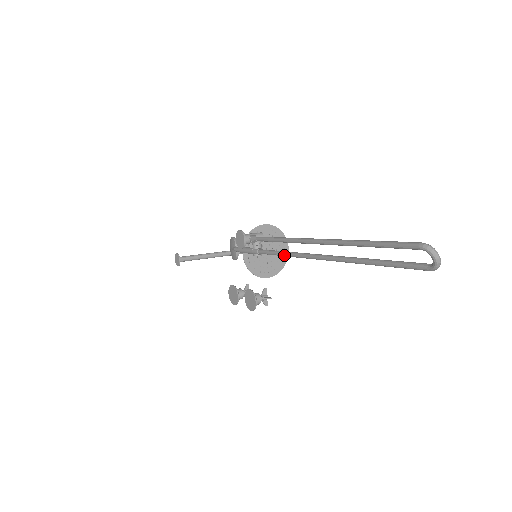
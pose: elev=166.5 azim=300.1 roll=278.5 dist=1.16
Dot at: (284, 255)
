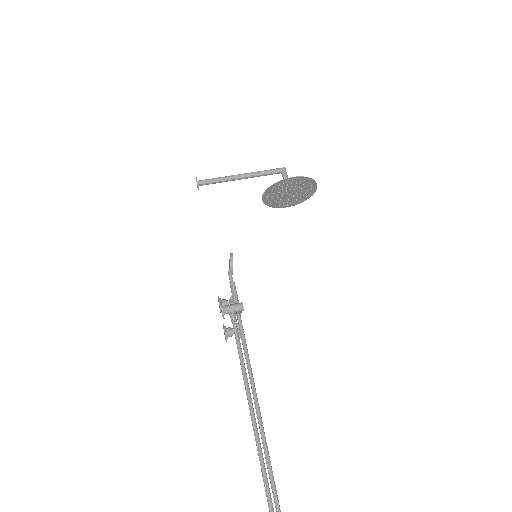
Dot at: (245, 356)
